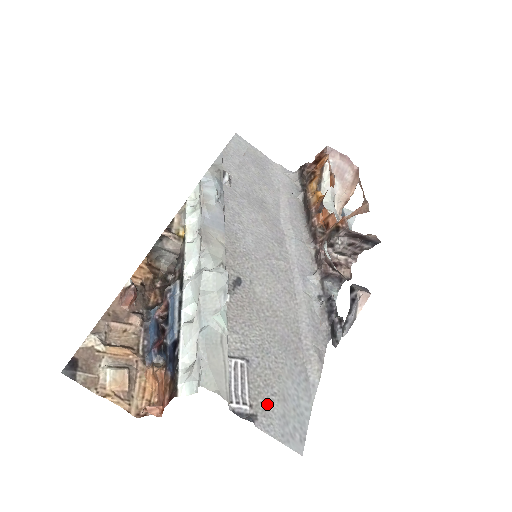
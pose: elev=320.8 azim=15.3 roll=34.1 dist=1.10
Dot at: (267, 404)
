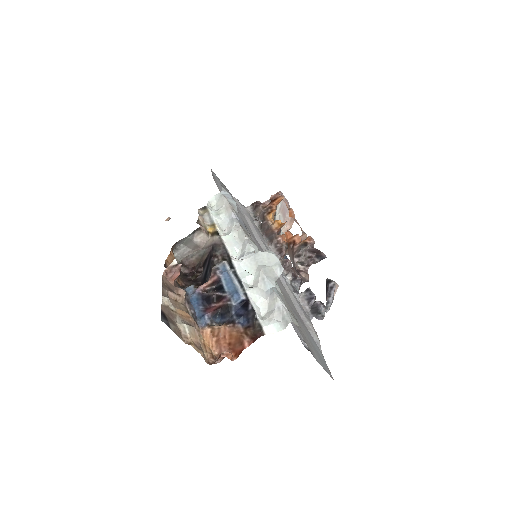
Dot at: (310, 346)
